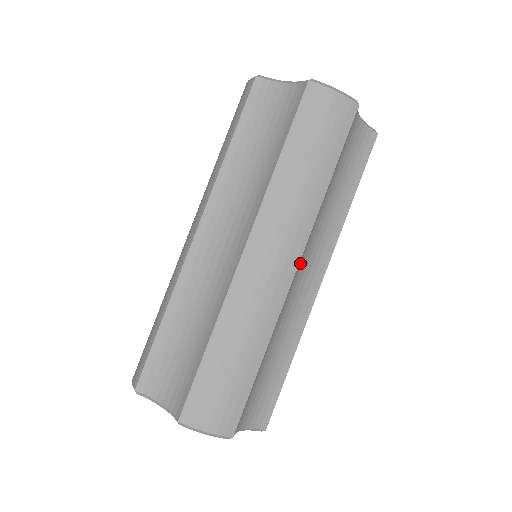
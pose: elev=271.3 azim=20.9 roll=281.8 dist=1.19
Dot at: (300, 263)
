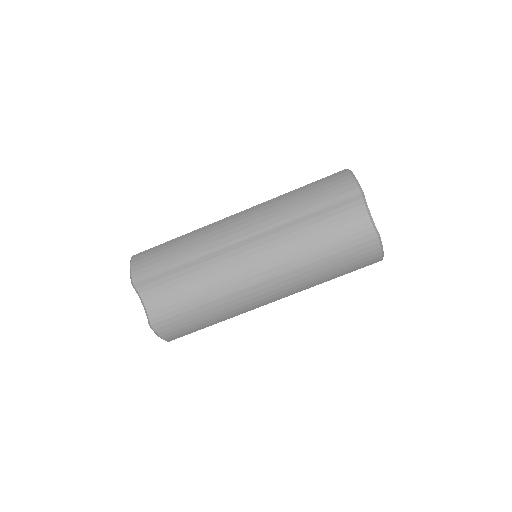
Dot at: occluded
